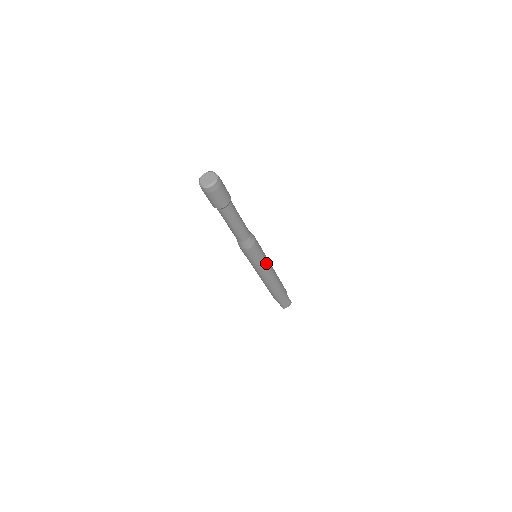
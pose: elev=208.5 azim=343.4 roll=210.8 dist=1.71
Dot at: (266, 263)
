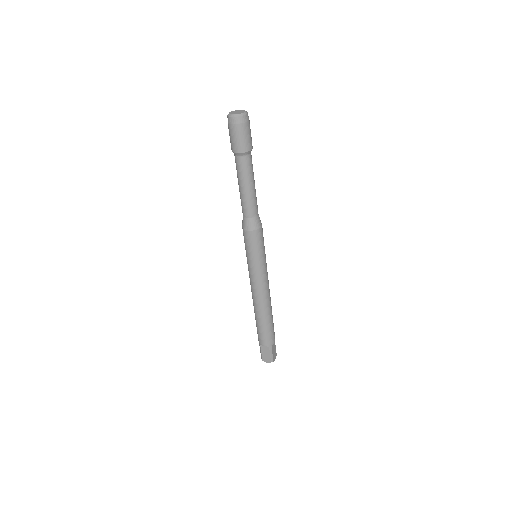
Dot at: (259, 271)
